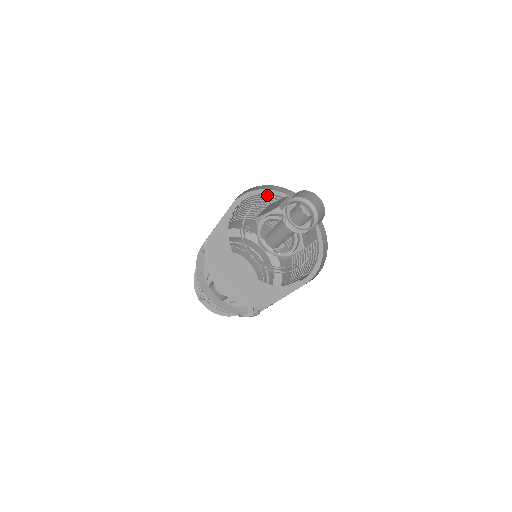
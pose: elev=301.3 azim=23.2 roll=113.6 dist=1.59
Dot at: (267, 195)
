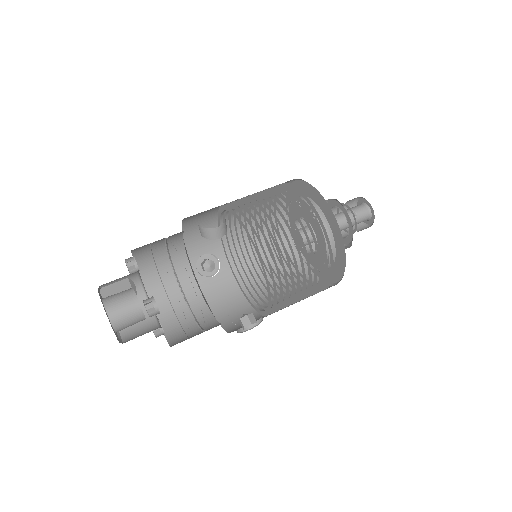
Dot at: occluded
